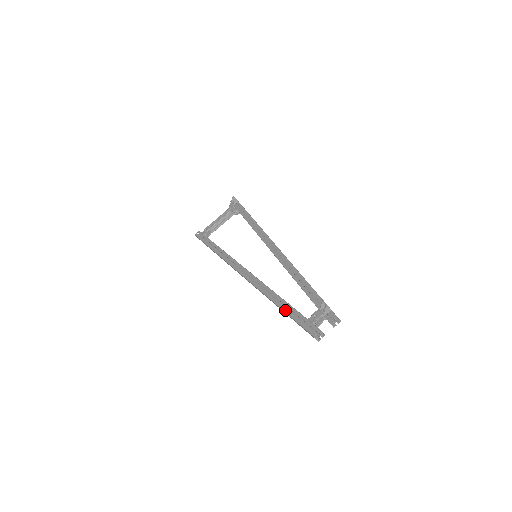
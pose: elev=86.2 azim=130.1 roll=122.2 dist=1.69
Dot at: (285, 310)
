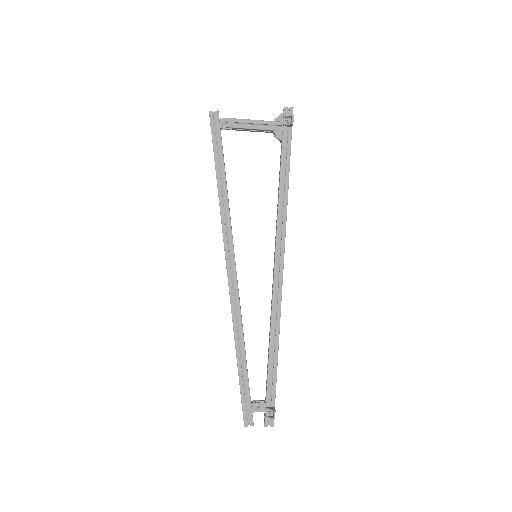
Dot at: (240, 373)
